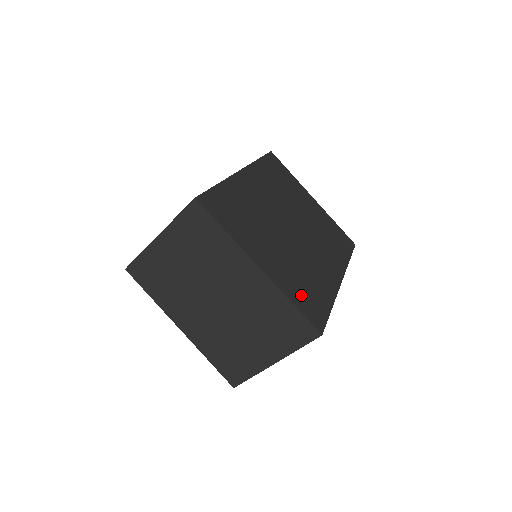
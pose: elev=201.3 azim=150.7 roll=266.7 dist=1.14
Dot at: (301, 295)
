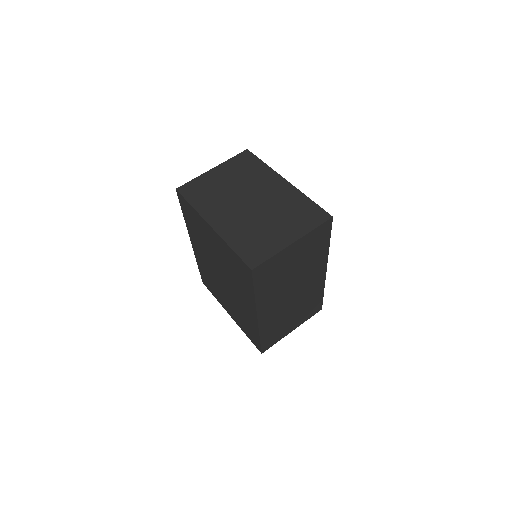
Dot at: occluded
